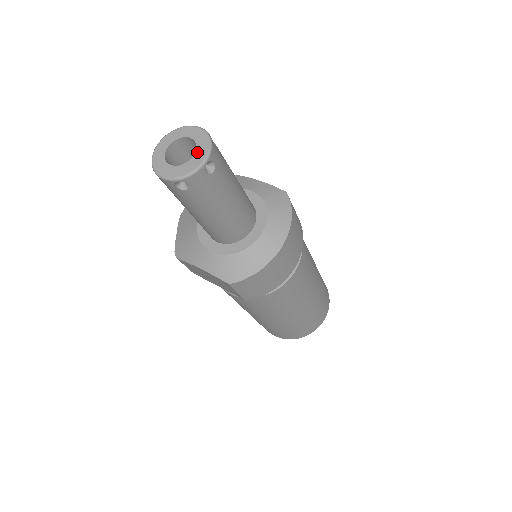
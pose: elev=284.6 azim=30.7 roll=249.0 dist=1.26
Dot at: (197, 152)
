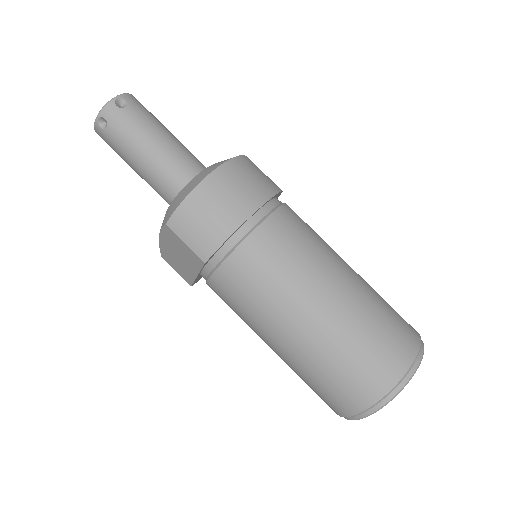
Dot at: occluded
